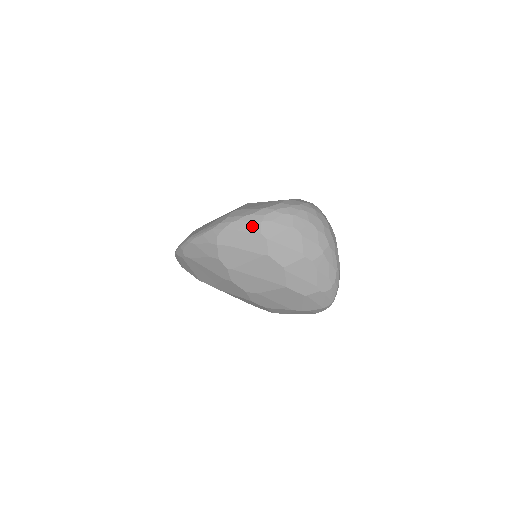
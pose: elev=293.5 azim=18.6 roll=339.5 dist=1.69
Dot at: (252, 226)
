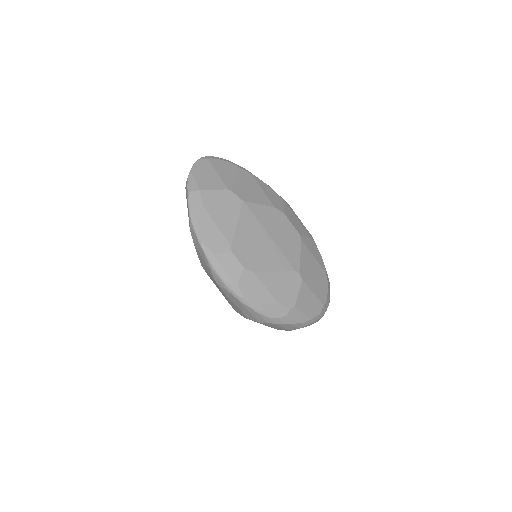
Dot at: (293, 328)
